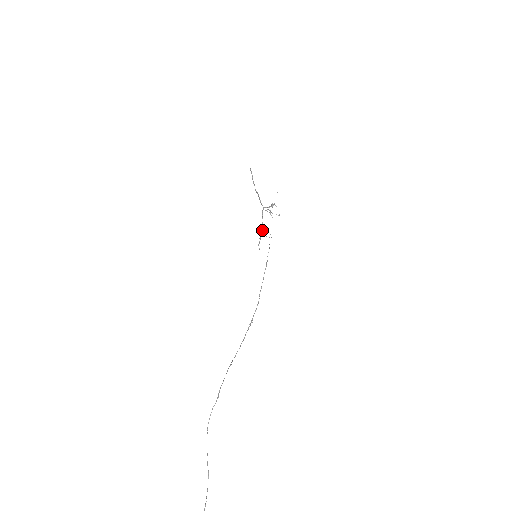
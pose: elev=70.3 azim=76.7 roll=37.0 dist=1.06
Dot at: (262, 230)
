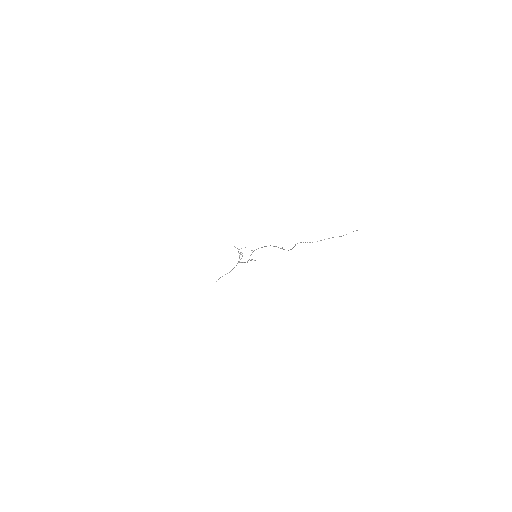
Dot at: occluded
